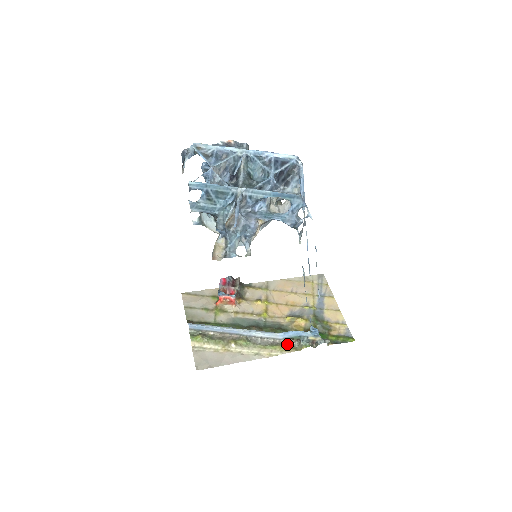
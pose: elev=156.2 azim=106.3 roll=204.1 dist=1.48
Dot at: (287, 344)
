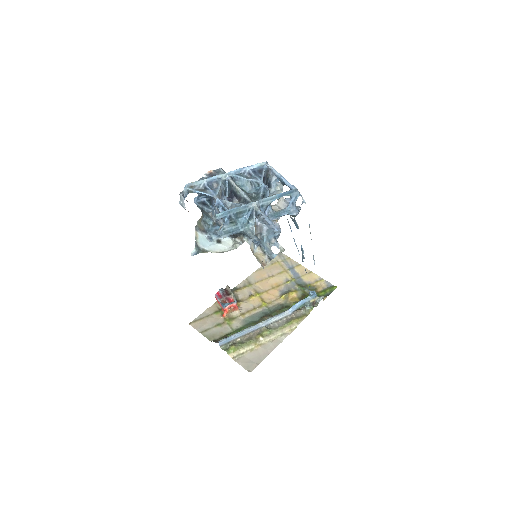
Dot at: (297, 315)
